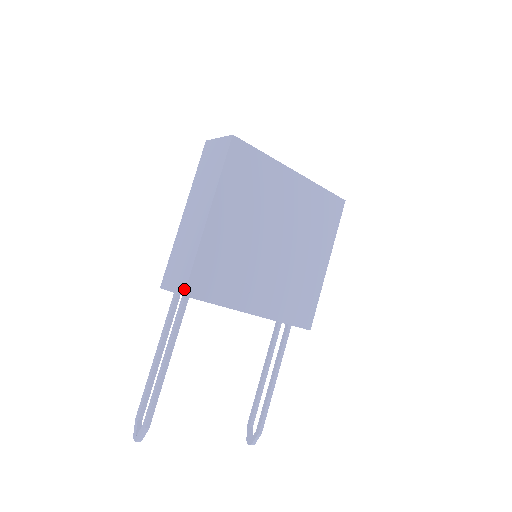
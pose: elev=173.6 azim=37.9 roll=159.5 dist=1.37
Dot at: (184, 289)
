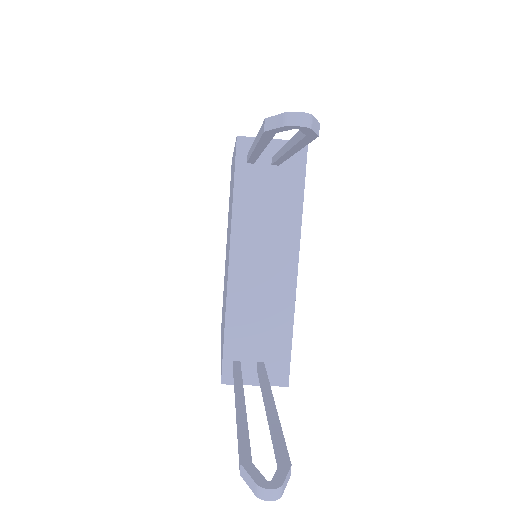
Dot at: occluded
